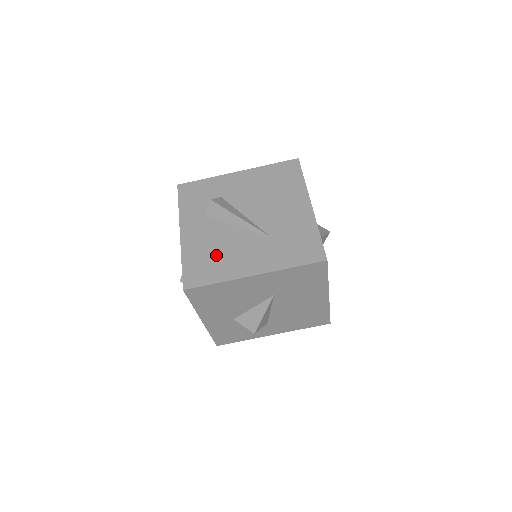
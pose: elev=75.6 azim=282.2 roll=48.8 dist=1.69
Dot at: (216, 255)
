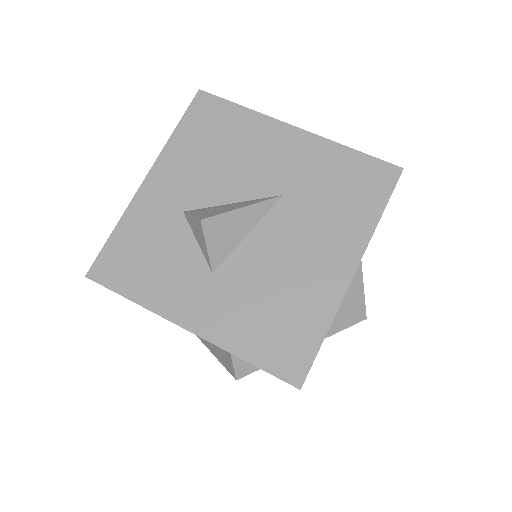
Dot at: occluded
